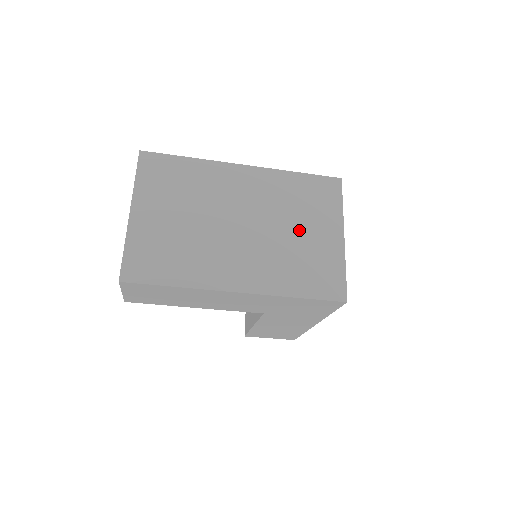
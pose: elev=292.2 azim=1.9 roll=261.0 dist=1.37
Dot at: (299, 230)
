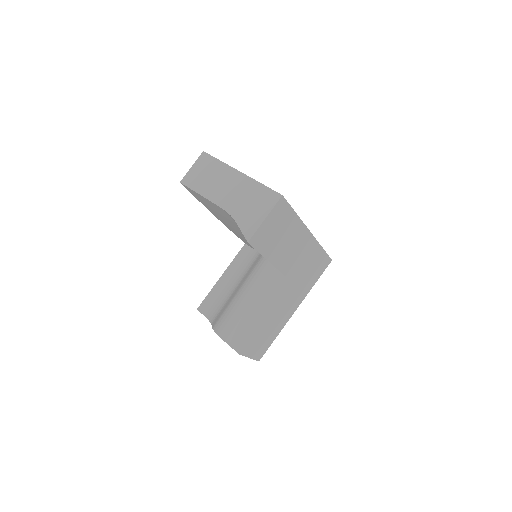
Dot at: occluded
